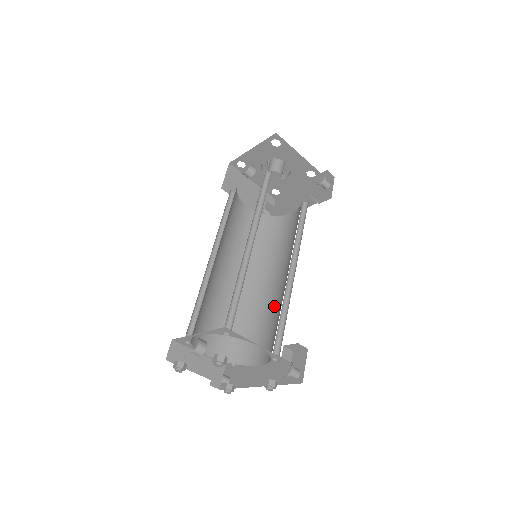
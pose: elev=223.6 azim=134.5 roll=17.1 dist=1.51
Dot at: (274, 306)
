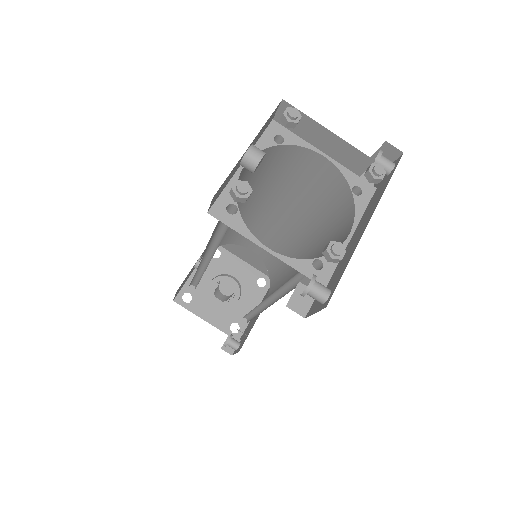
Dot at: occluded
